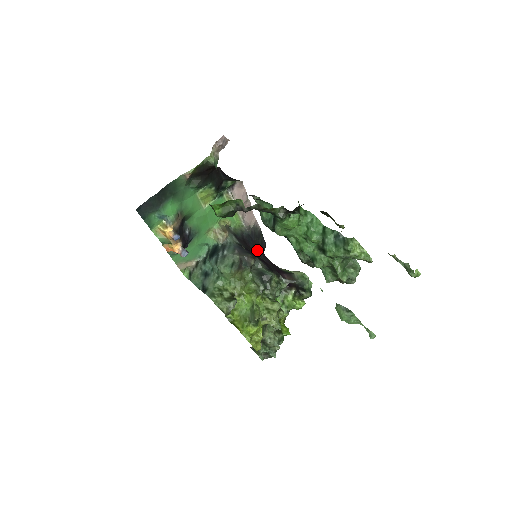
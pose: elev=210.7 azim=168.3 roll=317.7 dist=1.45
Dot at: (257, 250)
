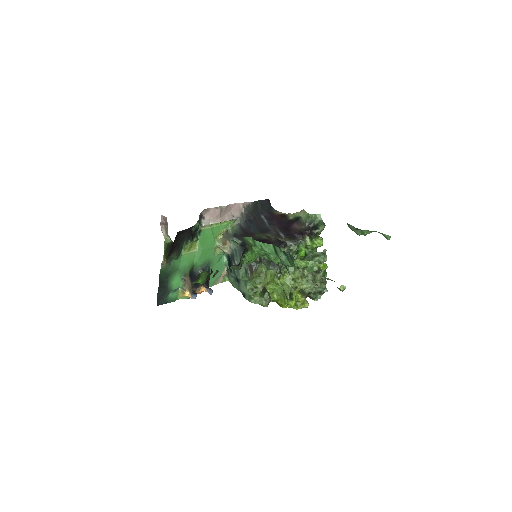
Dot at: (260, 225)
